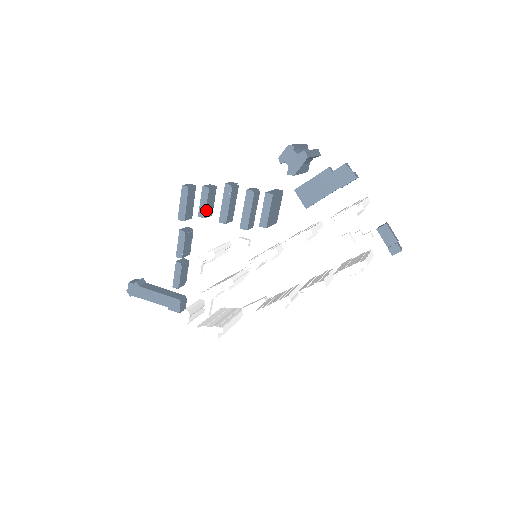
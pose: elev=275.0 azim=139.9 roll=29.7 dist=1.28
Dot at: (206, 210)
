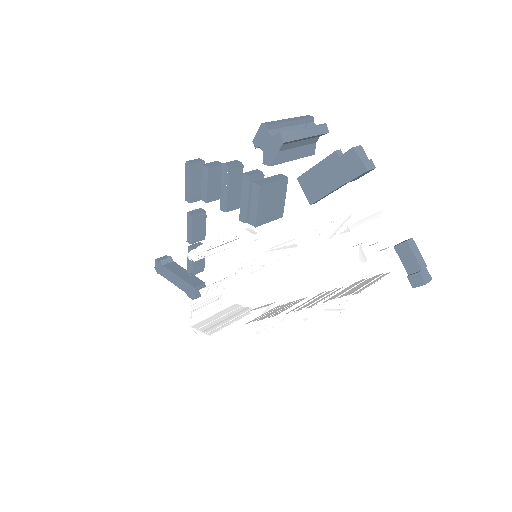
Dot at: (208, 193)
